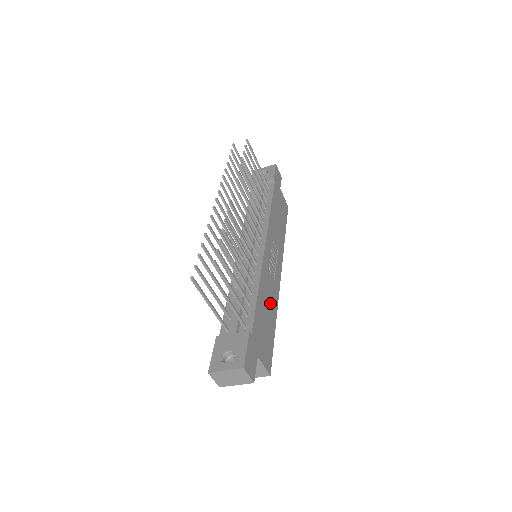
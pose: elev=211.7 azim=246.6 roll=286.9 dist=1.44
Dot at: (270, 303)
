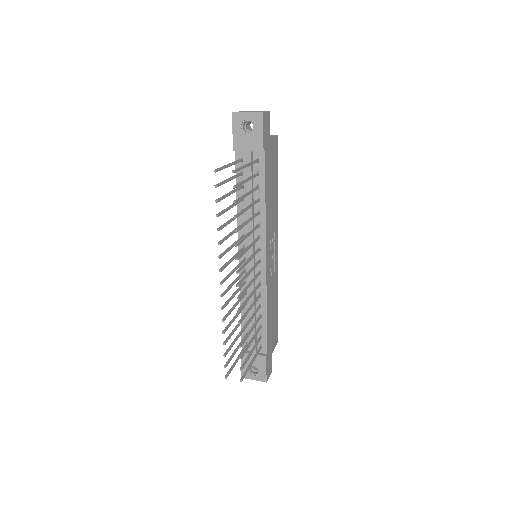
Dot at: (274, 298)
